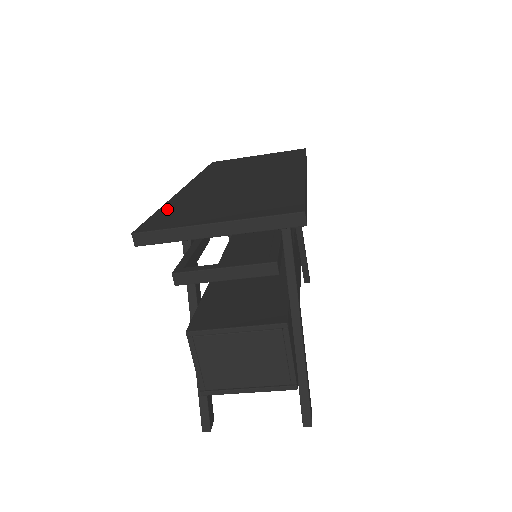
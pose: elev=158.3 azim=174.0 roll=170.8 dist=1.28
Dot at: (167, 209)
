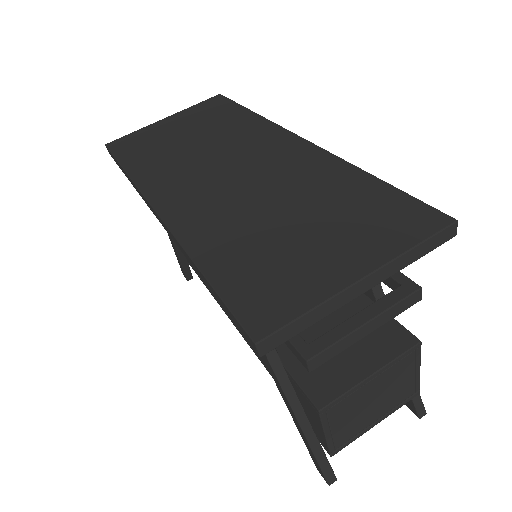
Dot at: (219, 268)
